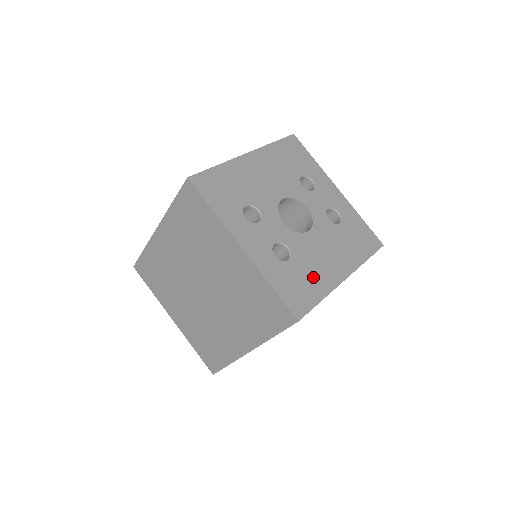
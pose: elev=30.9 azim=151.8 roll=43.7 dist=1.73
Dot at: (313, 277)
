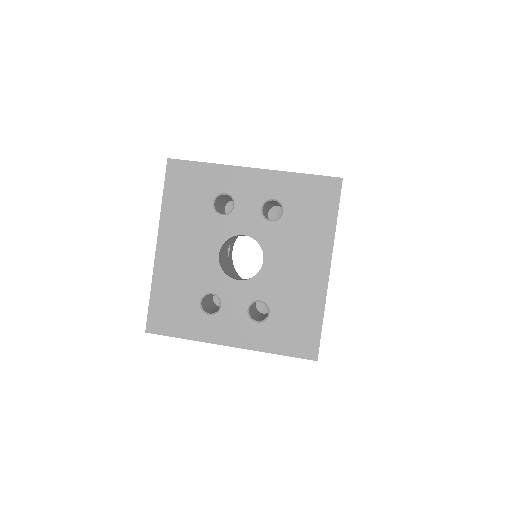
Dot at: (300, 305)
